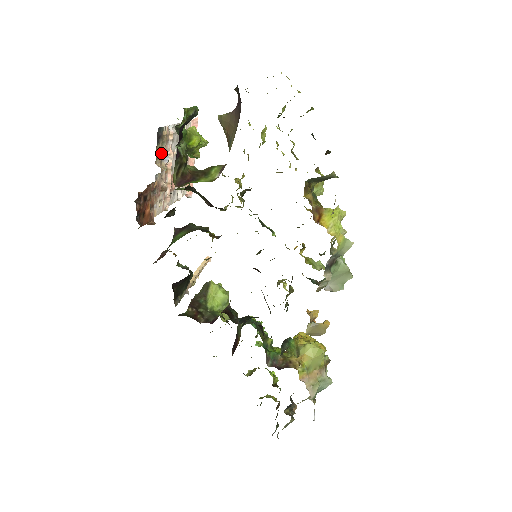
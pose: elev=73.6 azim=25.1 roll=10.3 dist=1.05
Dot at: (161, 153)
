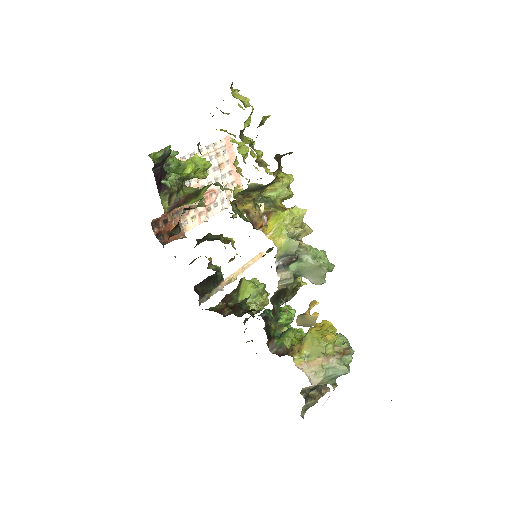
Dot at: occluded
